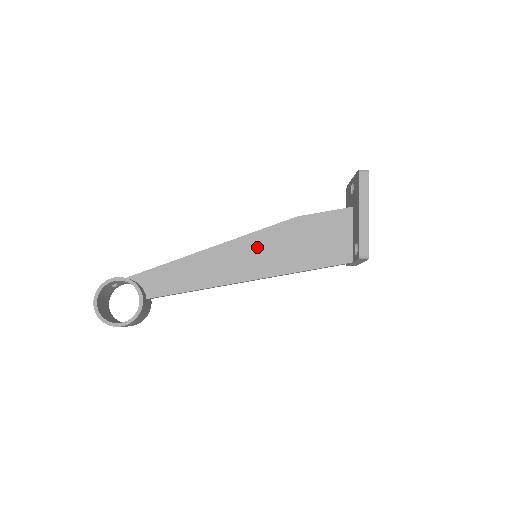
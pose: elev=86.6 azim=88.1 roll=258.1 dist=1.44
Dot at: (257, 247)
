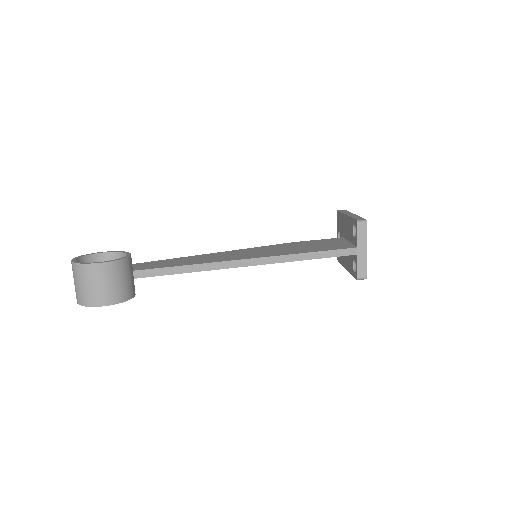
Dot at: (256, 250)
